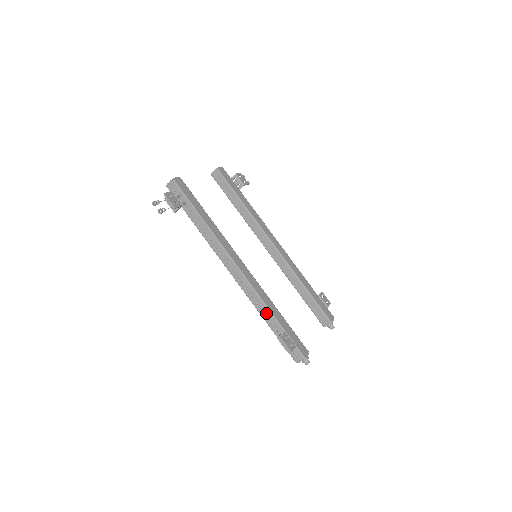
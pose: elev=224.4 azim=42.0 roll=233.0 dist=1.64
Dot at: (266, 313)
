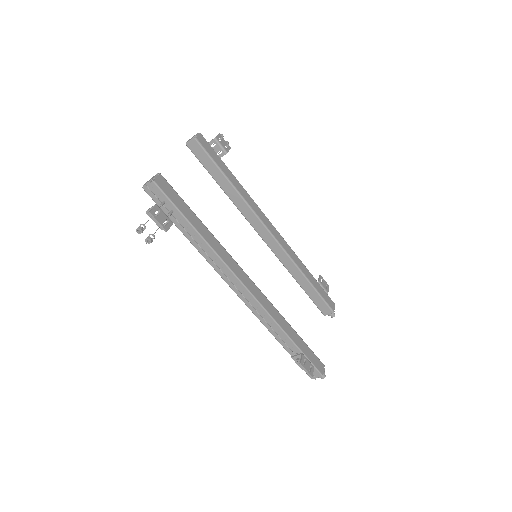
Dot at: (279, 334)
